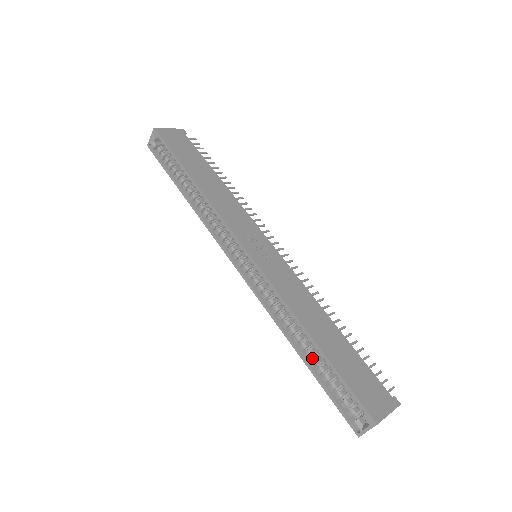
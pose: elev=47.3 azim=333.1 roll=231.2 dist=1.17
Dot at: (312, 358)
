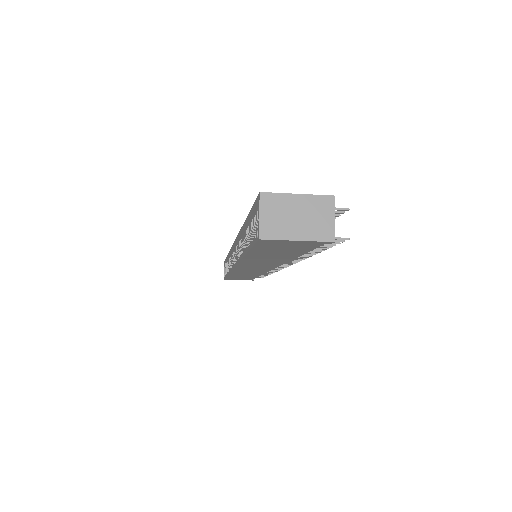
Dot at: occluded
